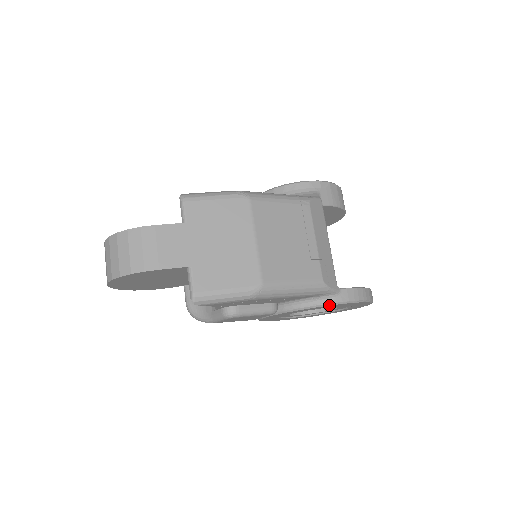
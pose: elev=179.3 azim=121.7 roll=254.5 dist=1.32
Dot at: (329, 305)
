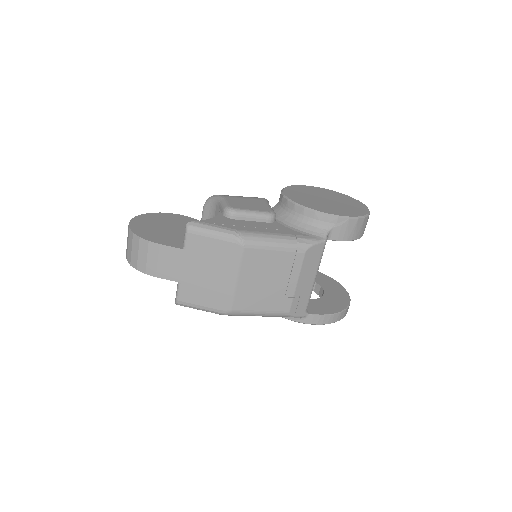
Dot at: (294, 321)
